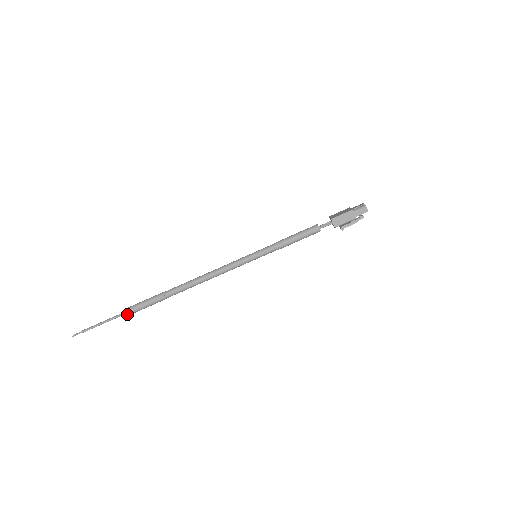
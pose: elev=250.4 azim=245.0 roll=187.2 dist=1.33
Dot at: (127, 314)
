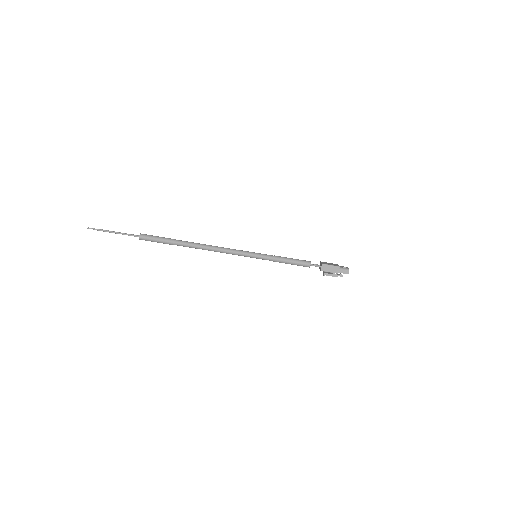
Dot at: (139, 238)
